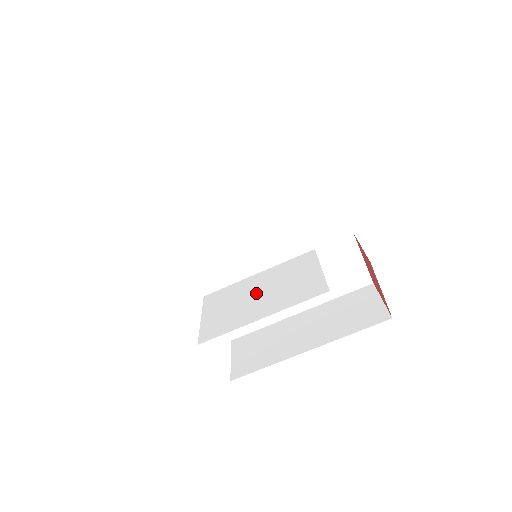
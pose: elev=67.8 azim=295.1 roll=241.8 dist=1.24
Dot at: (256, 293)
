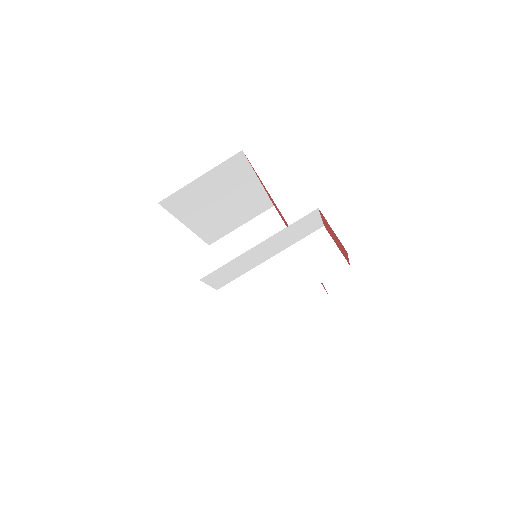
Dot at: (247, 260)
